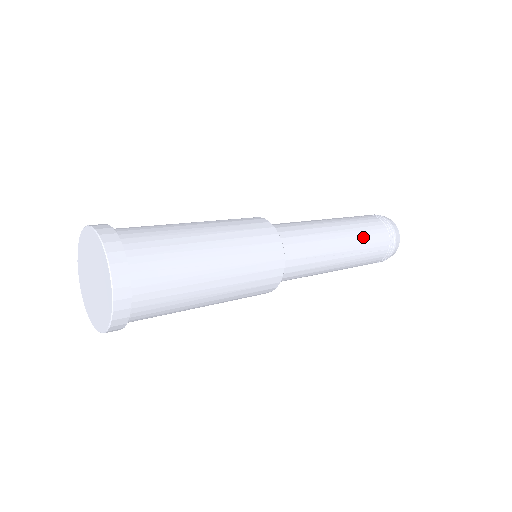
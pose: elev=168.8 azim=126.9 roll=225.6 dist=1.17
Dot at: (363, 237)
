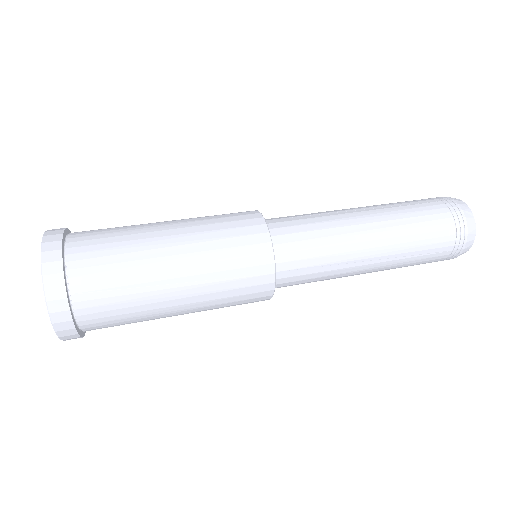
Dot at: (409, 238)
